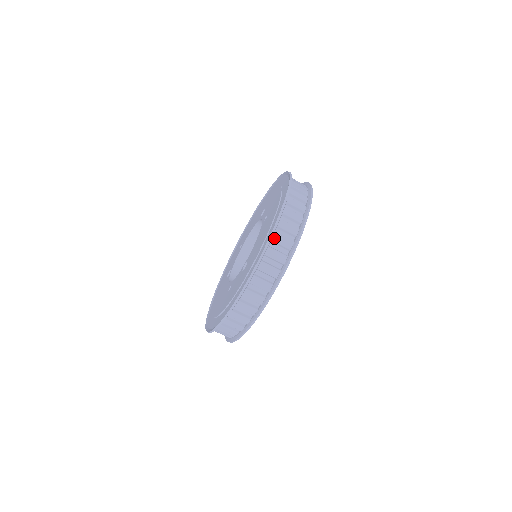
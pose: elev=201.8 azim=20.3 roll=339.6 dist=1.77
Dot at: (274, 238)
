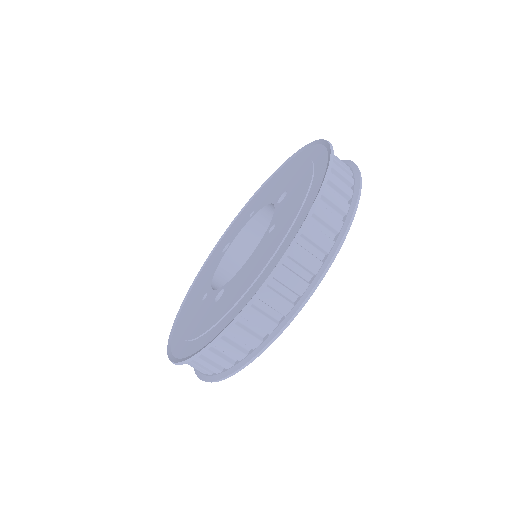
Dot at: (246, 314)
